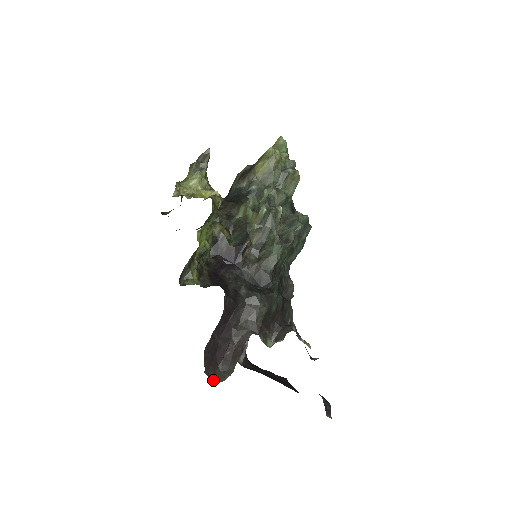
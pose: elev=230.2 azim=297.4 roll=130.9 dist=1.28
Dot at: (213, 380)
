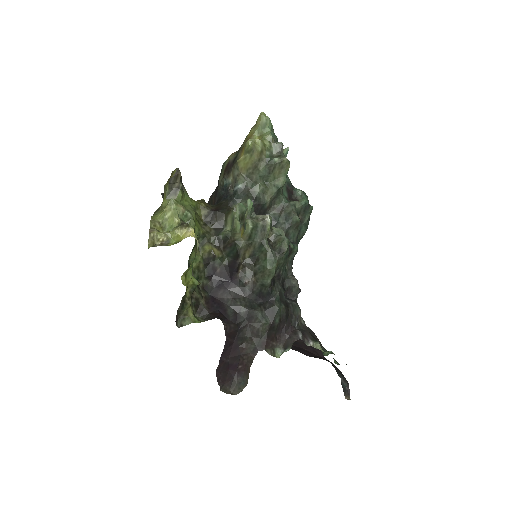
Dot at: occluded
